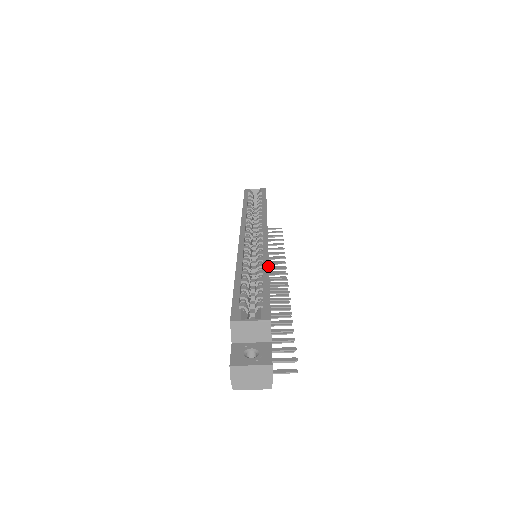
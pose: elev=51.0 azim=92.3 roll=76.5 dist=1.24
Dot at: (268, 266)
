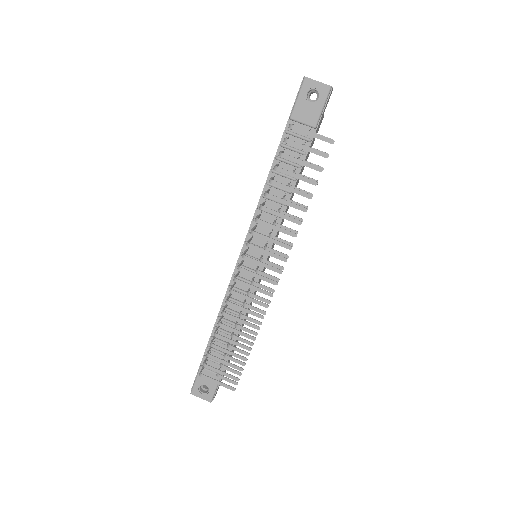
Dot at: occluded
